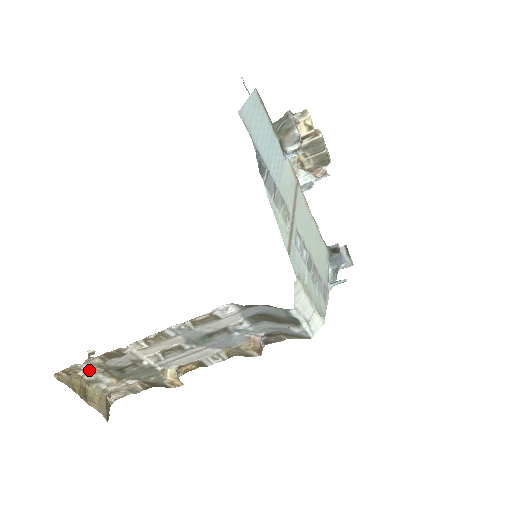
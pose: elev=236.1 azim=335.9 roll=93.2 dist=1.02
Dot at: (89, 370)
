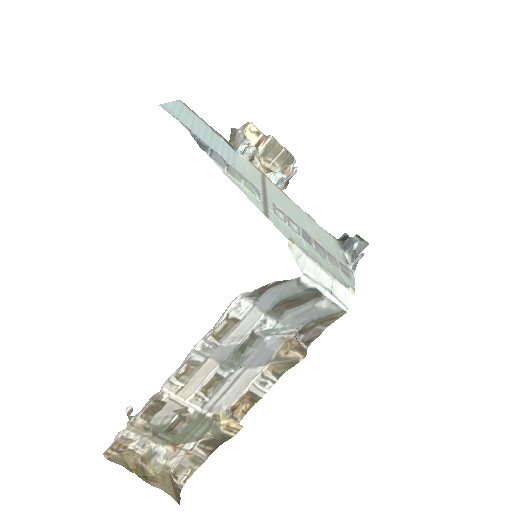
Dot at: (138, 439)
